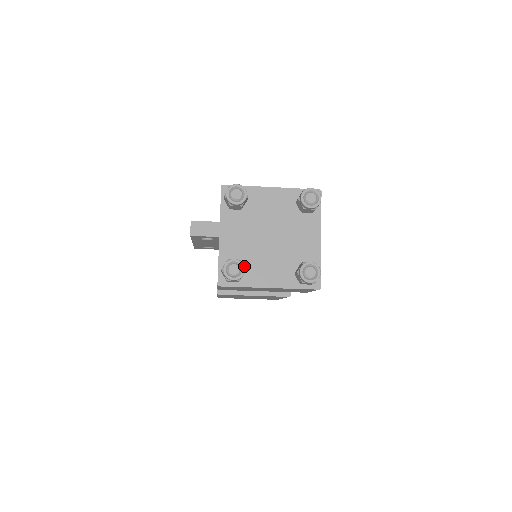
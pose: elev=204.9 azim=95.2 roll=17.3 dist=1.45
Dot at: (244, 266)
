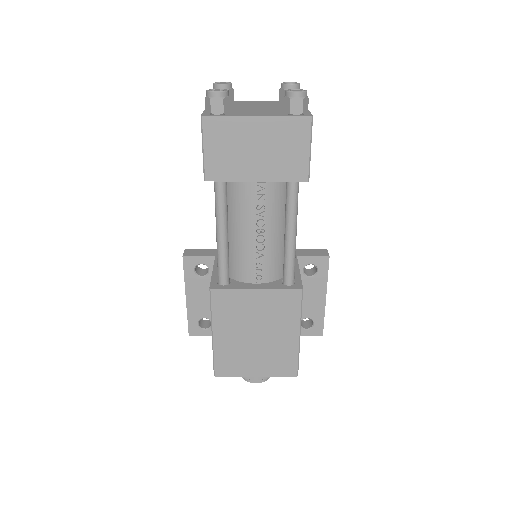
Dot at: (230, 112)
